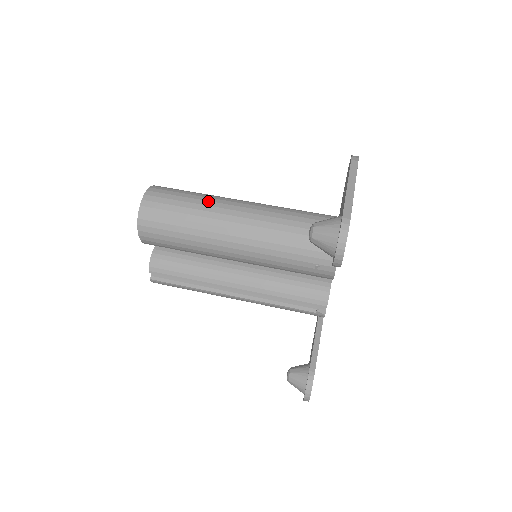
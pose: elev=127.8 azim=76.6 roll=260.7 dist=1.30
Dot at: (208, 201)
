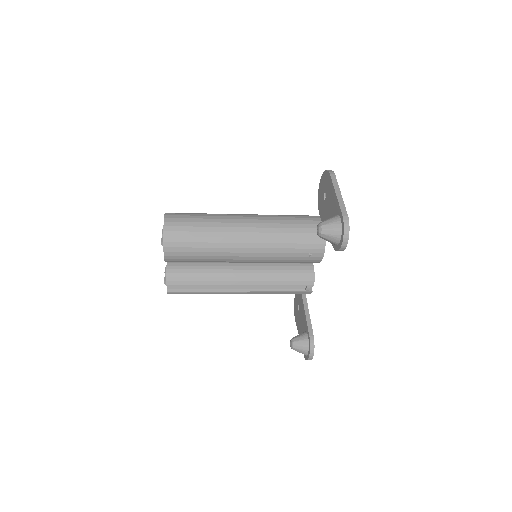
Dot at: (218, 219)
